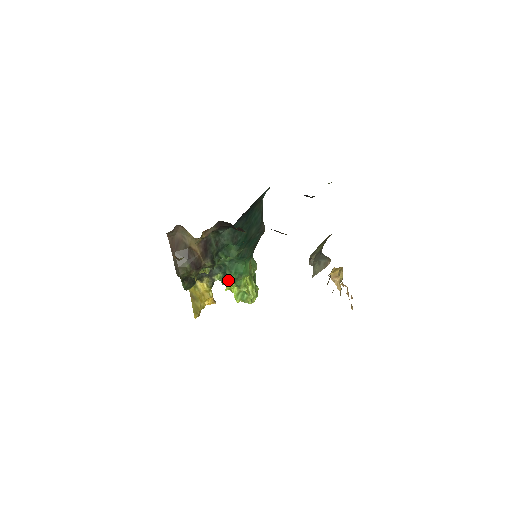
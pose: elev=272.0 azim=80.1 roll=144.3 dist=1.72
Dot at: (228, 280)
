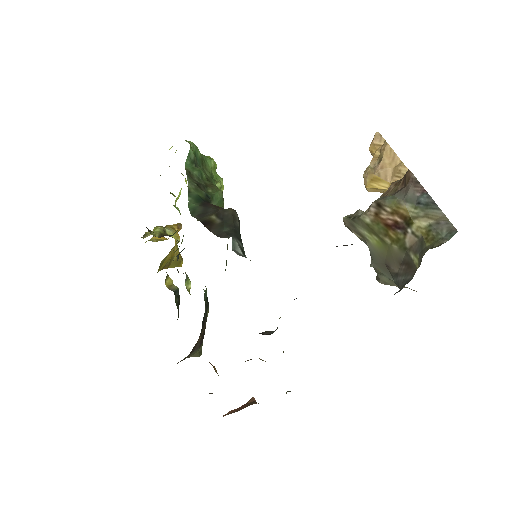
Dot at: occluded
